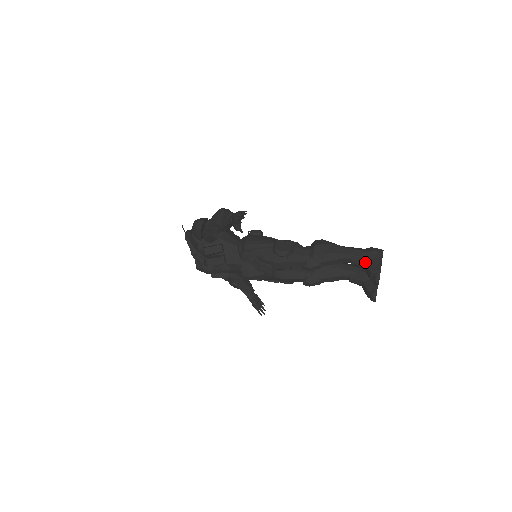
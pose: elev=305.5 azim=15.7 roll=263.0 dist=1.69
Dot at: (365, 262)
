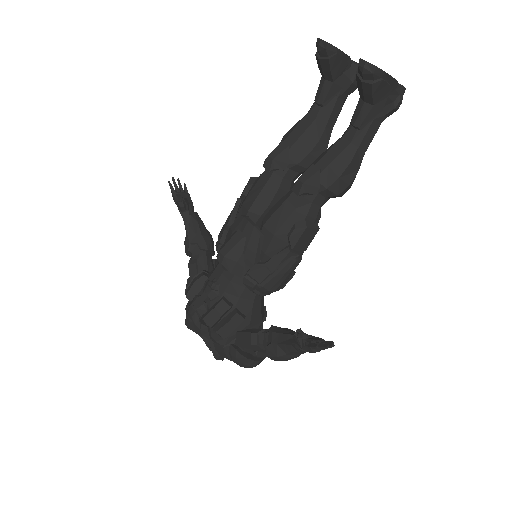
Dot at: (322, 76)
